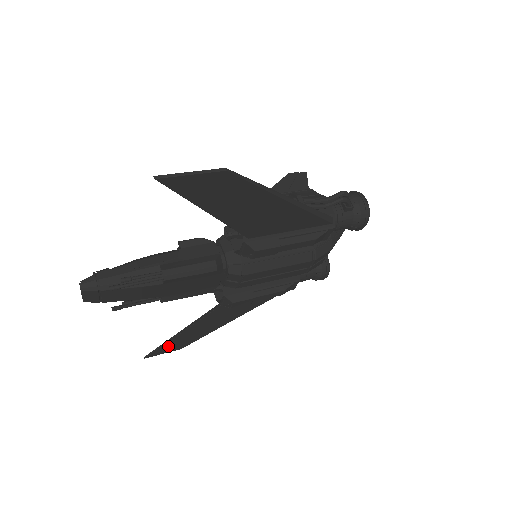
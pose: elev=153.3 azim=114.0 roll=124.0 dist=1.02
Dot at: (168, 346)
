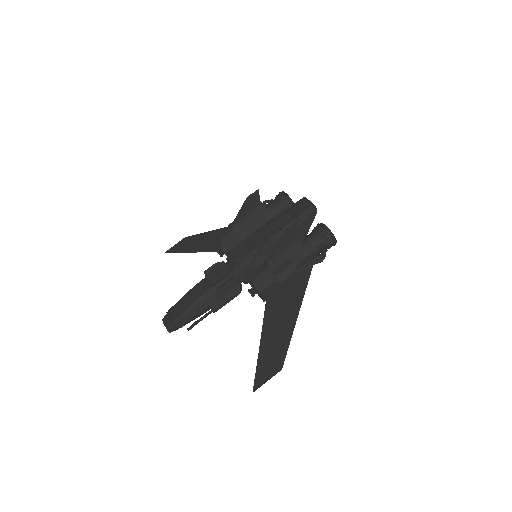
Dot at: (181, 249)
